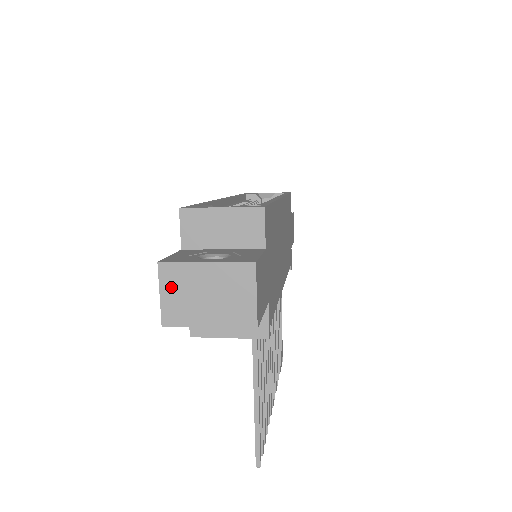
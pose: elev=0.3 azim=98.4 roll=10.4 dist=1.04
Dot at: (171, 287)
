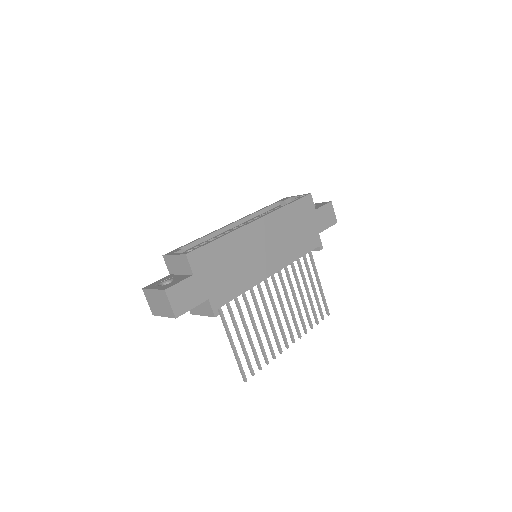
Dot at: (149, 299)
